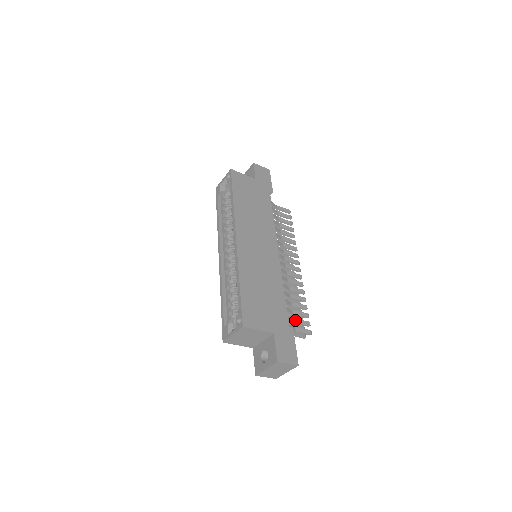
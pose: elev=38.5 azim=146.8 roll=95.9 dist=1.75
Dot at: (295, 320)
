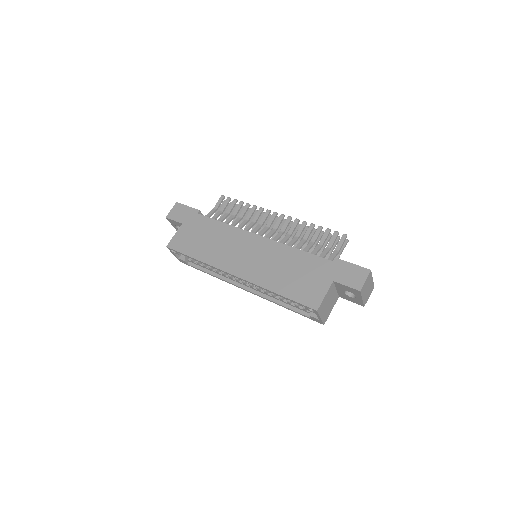
Dot at: (328, 246)
